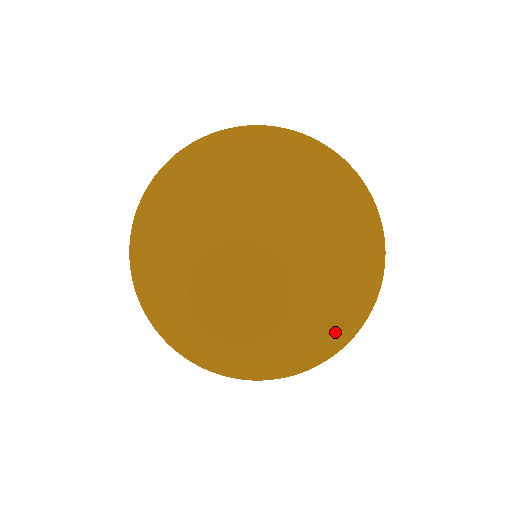
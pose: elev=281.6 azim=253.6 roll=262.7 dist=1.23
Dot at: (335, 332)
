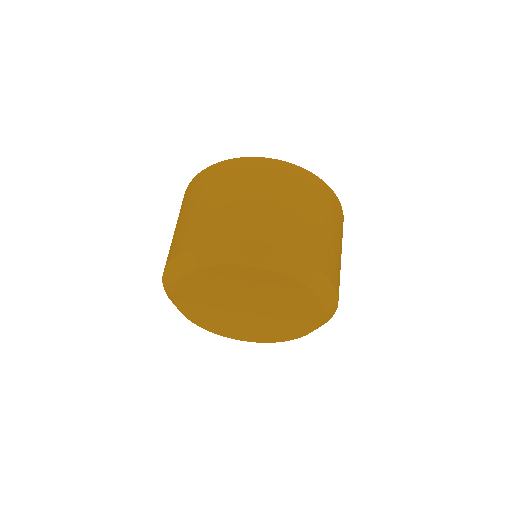
Dot at: occluded
